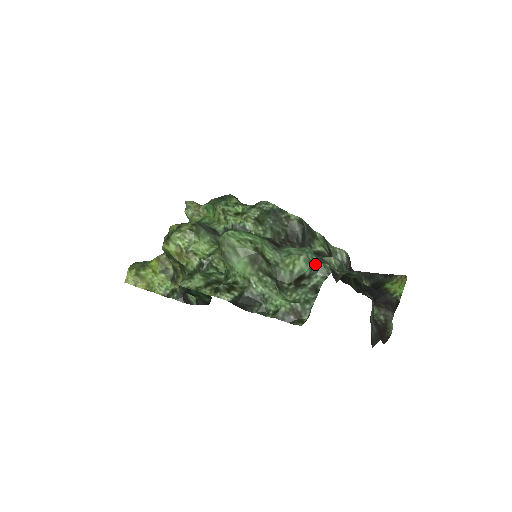
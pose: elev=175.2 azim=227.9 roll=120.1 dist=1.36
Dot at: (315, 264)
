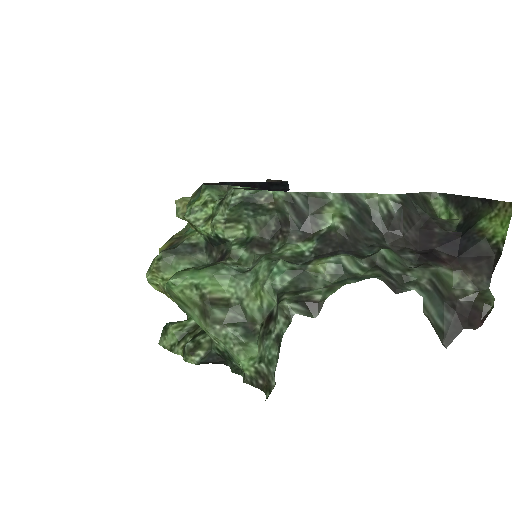
Dot at: (278, 299)
